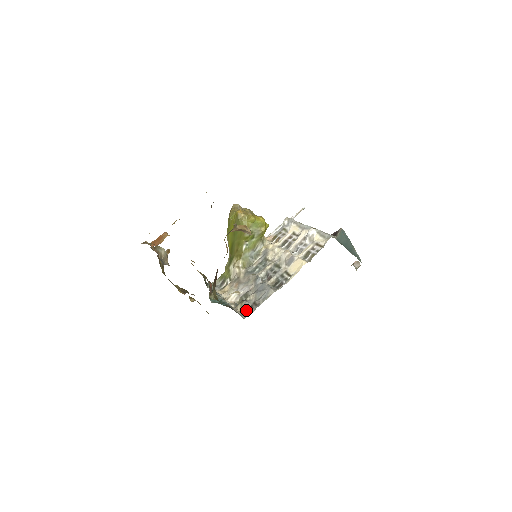
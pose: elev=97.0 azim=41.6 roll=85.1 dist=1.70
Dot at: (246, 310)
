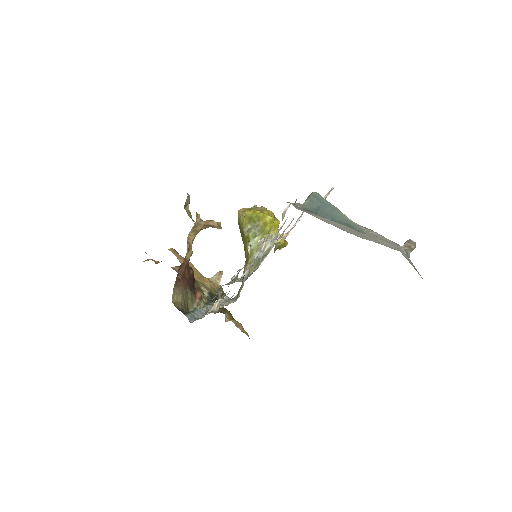
Dot at: occluded
